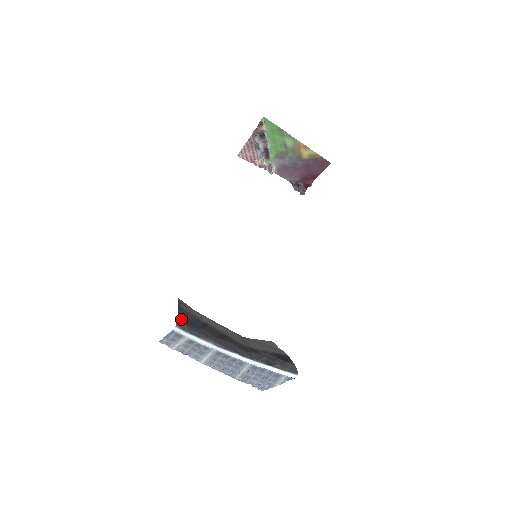
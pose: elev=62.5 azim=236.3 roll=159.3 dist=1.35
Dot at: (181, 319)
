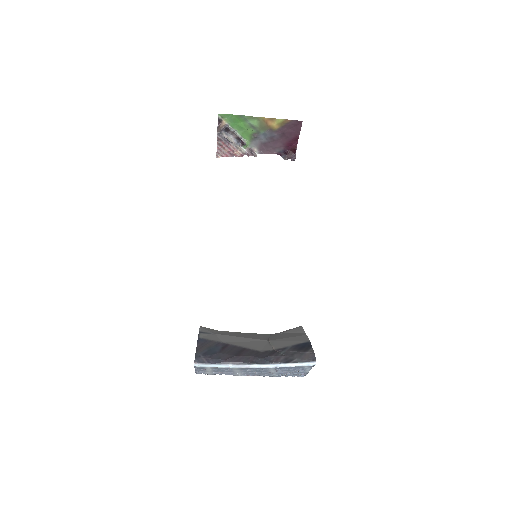
Dot at: (199, 353)
